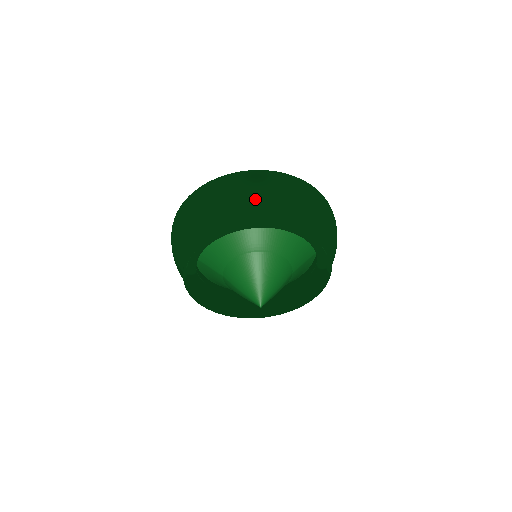
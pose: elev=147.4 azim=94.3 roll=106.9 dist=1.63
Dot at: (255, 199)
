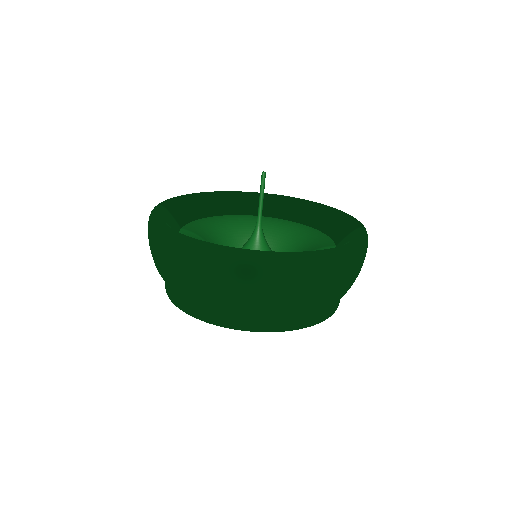
Dot at: (239, 304)
